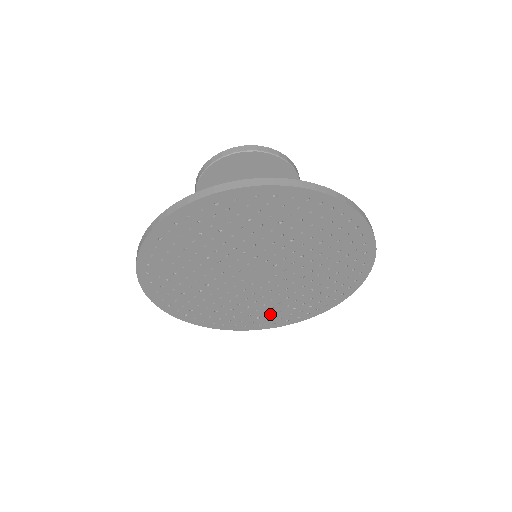
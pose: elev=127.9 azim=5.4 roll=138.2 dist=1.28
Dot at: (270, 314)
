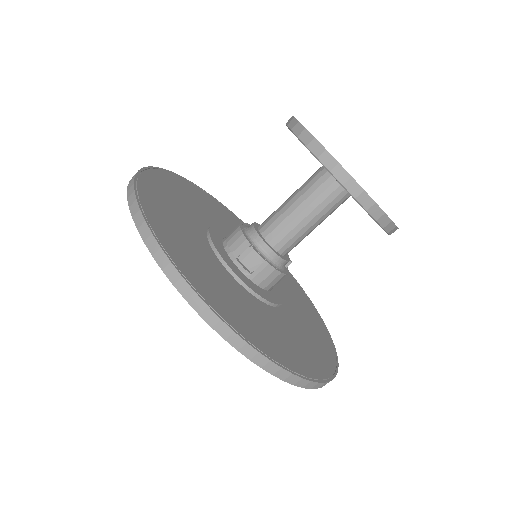
Dot at: occluded
